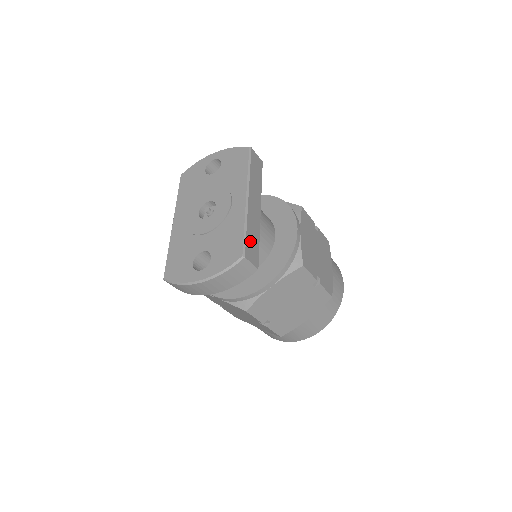
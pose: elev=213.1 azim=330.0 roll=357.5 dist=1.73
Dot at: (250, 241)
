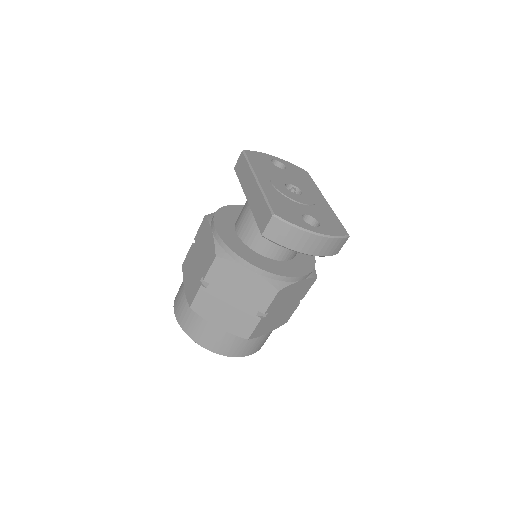
Dot at: occluded
